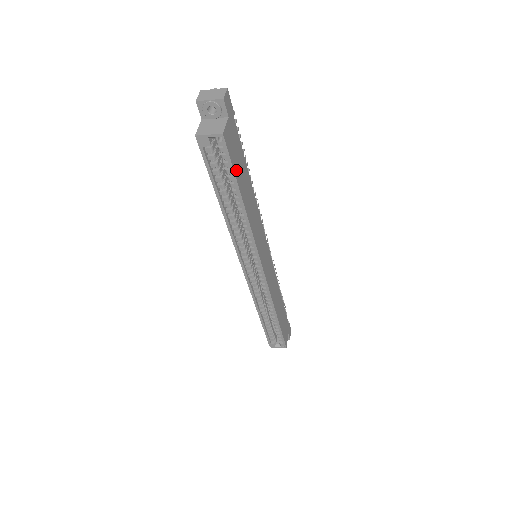
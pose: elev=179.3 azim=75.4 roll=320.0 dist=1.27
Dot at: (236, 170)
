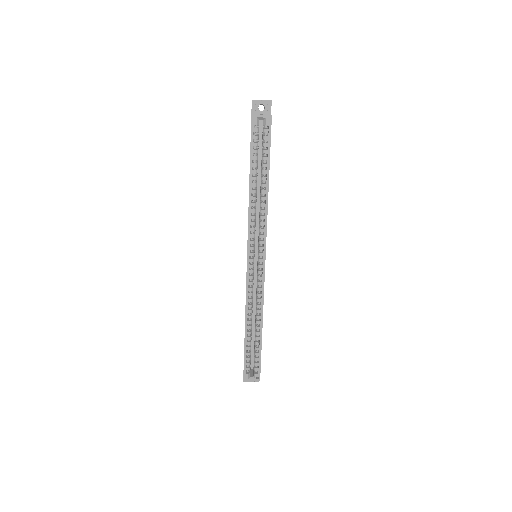
Dot at: occluded
